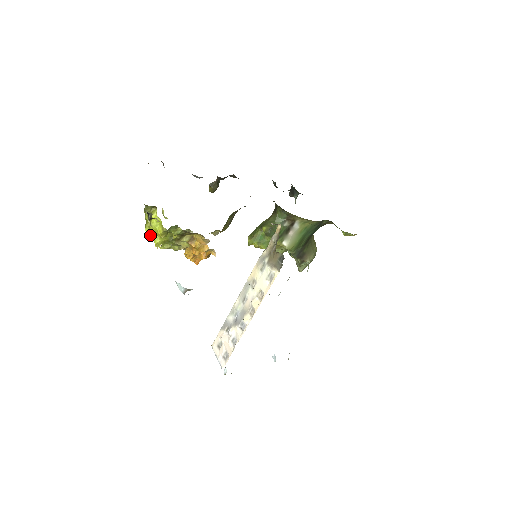
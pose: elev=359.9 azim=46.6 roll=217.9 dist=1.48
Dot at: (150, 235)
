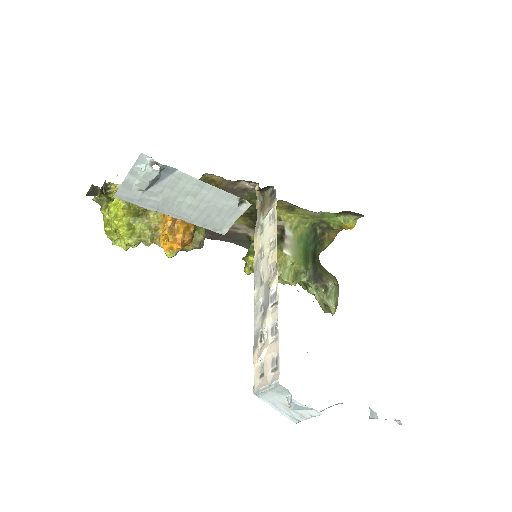
Dot at: (111, 226)
